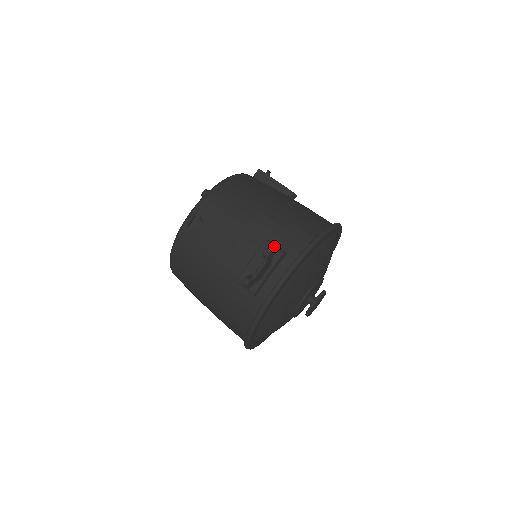
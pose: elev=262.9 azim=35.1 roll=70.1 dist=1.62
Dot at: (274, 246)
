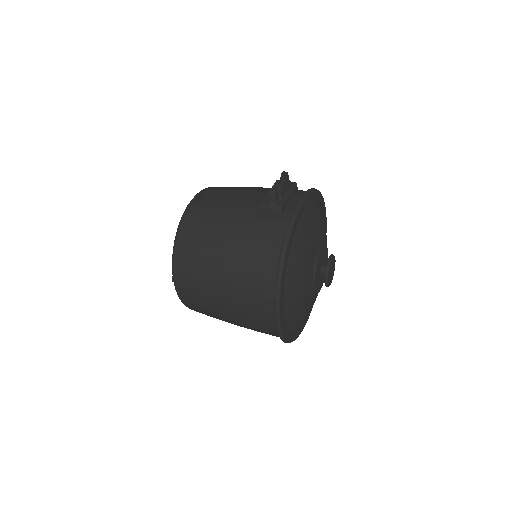
Dot at: occluded
